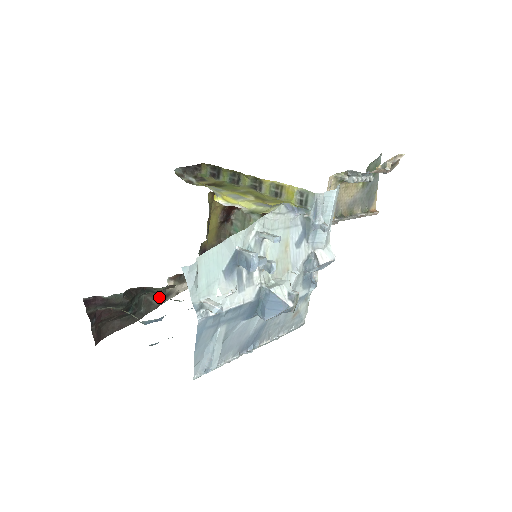
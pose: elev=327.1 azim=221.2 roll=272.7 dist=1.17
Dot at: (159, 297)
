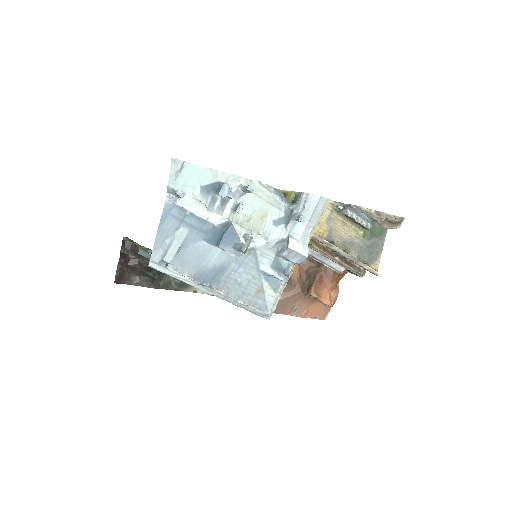
Dot at: (178, 281)
